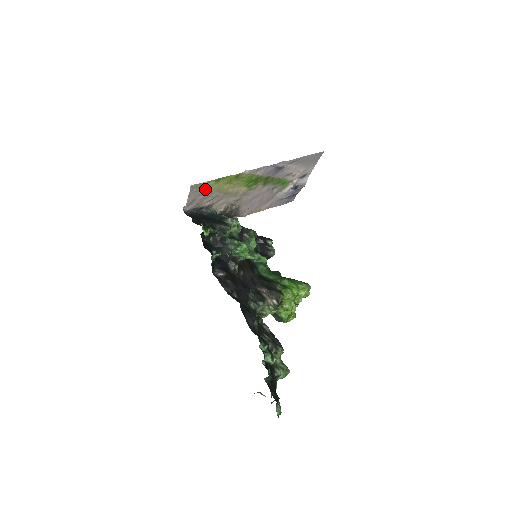
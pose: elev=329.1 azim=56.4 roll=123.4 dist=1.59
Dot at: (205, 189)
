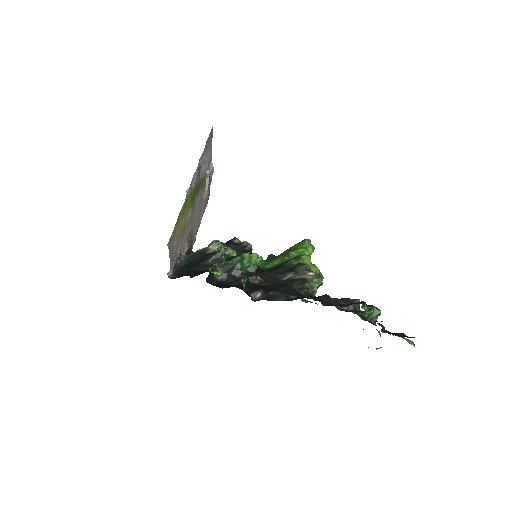
Dot at: (174, 239)
